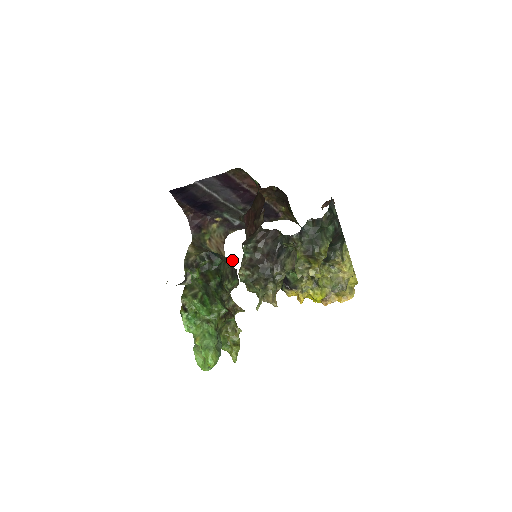
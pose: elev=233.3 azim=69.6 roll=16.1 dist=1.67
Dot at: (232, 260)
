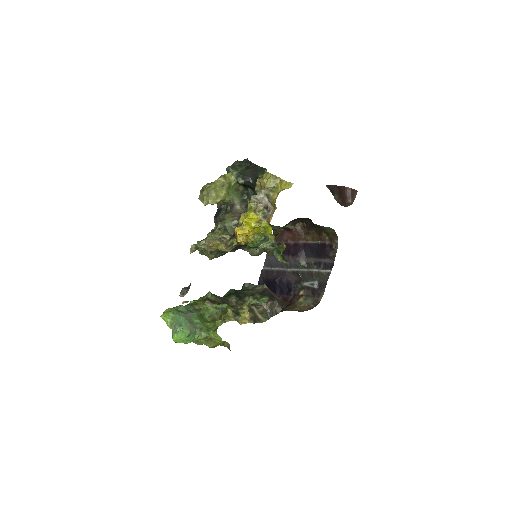
Dot at: (264, 285)
